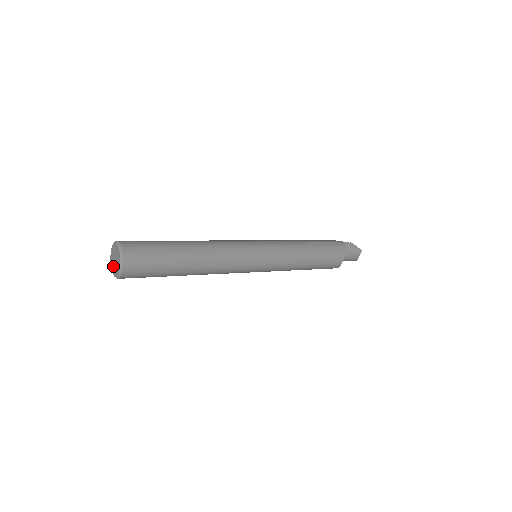
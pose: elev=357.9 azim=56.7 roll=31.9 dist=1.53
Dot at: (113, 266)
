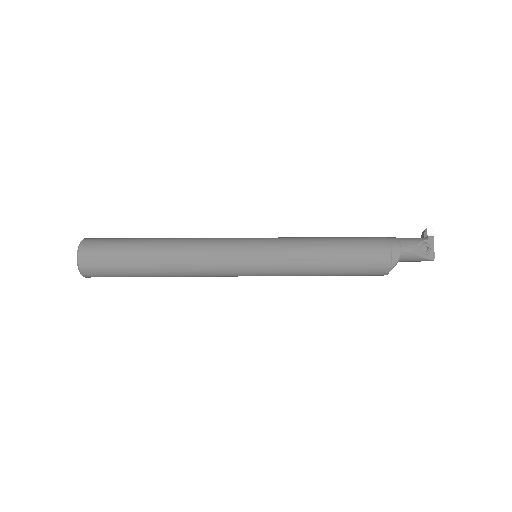
Dot at: occluded
